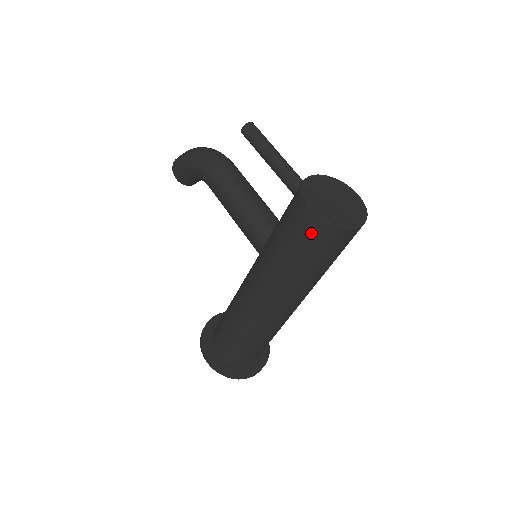
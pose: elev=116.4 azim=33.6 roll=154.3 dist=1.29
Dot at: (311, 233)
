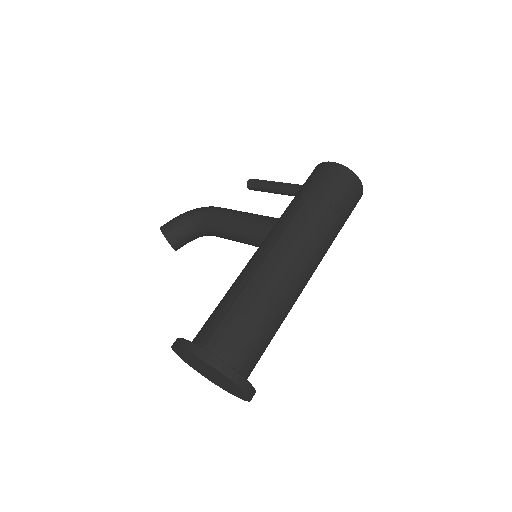
Dot at: (333, 176)
